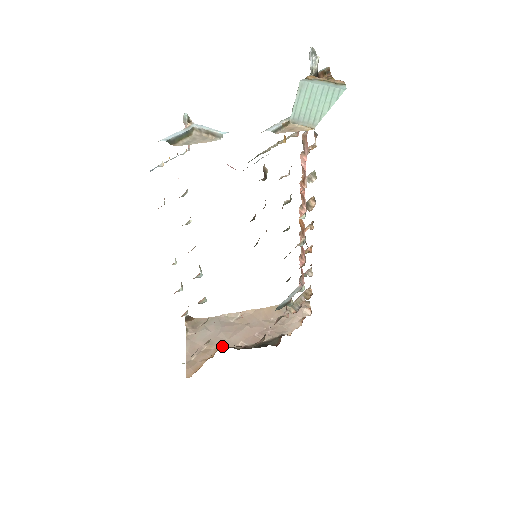
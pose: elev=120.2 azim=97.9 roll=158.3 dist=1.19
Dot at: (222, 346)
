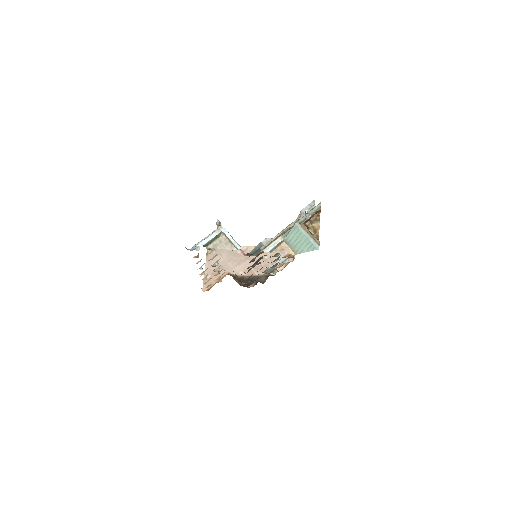
Dot at: (228, 273)
